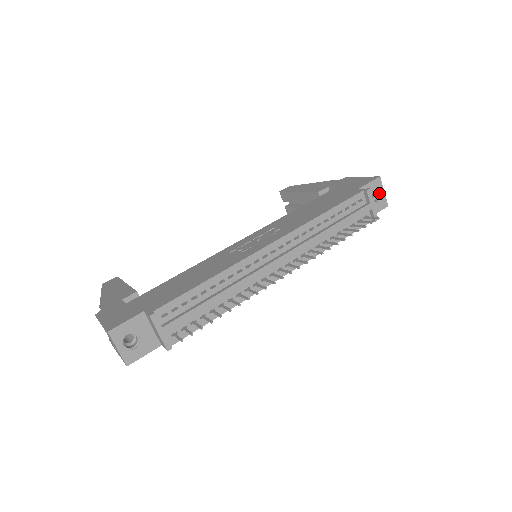
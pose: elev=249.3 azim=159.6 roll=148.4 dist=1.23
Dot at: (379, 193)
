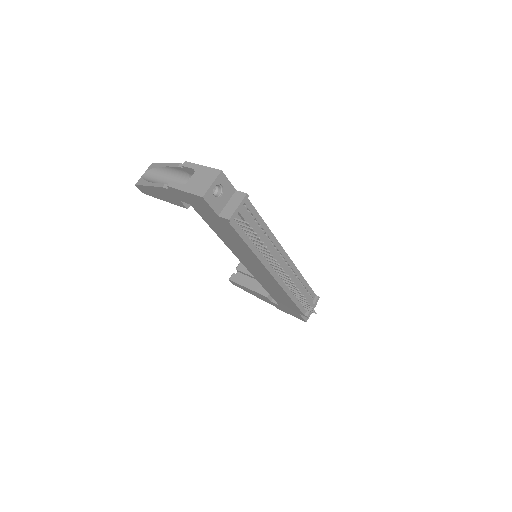
Dot at: occluded
